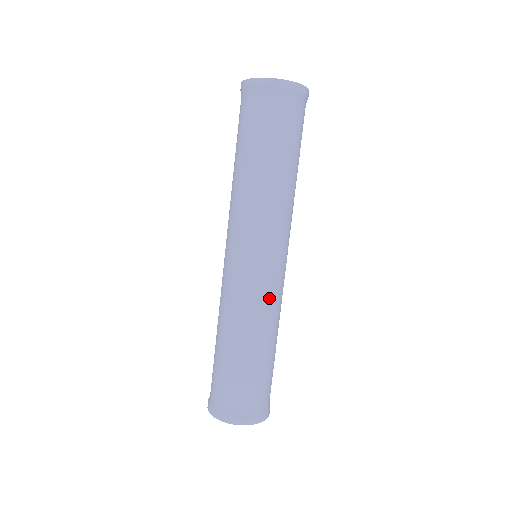
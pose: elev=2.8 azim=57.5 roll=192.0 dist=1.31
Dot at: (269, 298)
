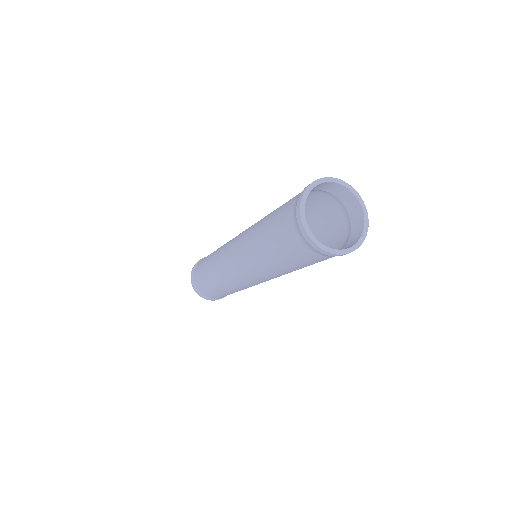
Dot at: occluded
